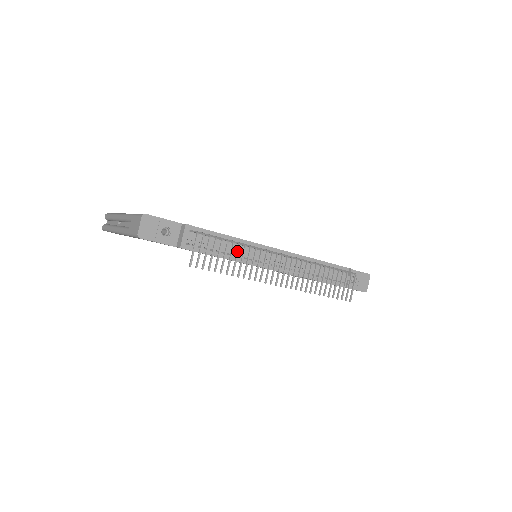
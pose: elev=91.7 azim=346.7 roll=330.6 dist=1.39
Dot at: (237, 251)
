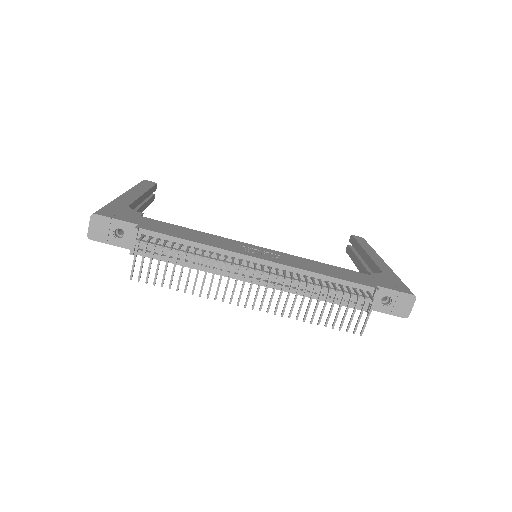
Dot at: (190, 265)
